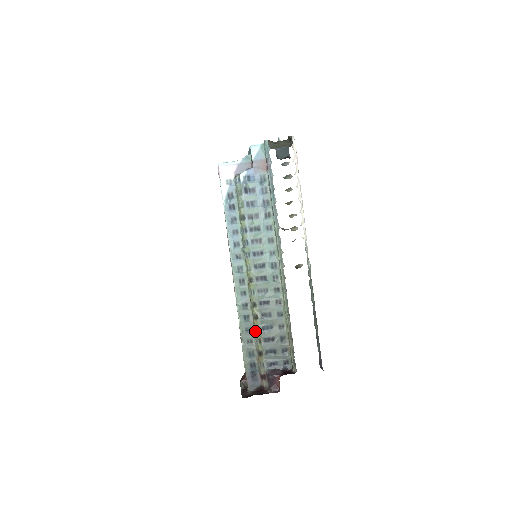
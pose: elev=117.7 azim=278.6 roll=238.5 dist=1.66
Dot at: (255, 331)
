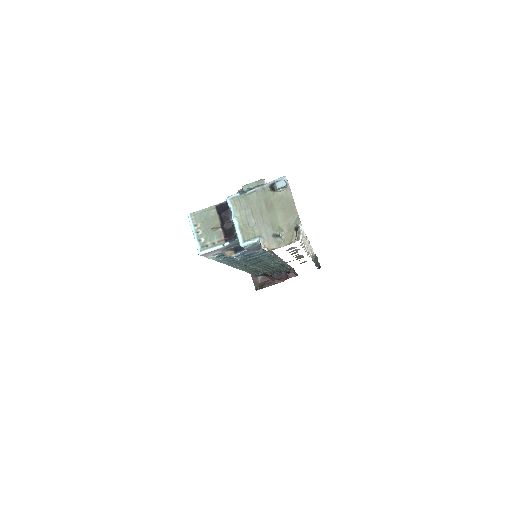
Dot at: occluded
